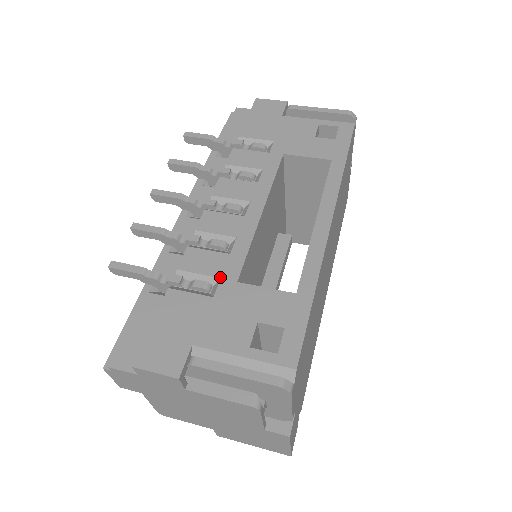
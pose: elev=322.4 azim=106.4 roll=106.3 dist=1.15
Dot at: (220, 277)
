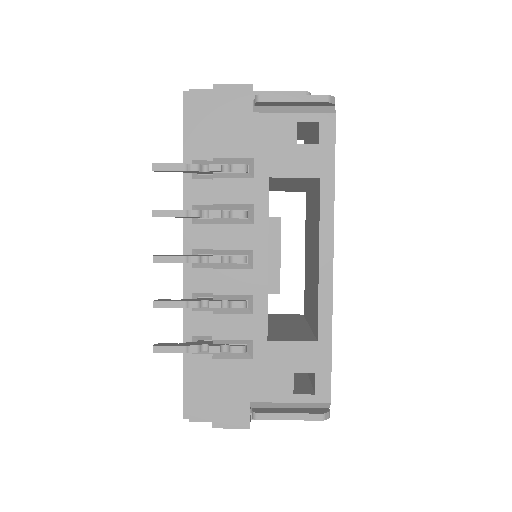
Dot at: (252, 340)
